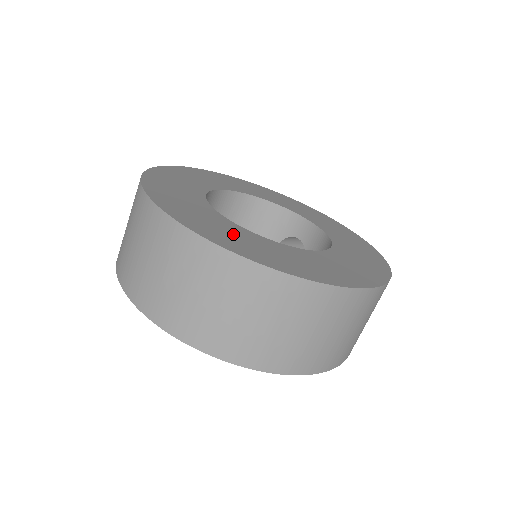
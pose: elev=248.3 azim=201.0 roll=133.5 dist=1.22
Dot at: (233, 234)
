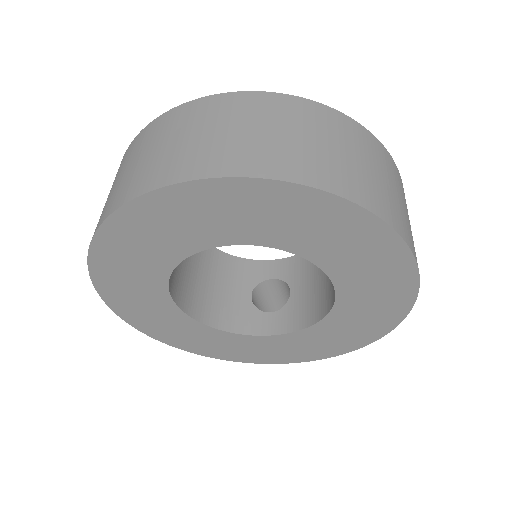
Dot at: occluded
